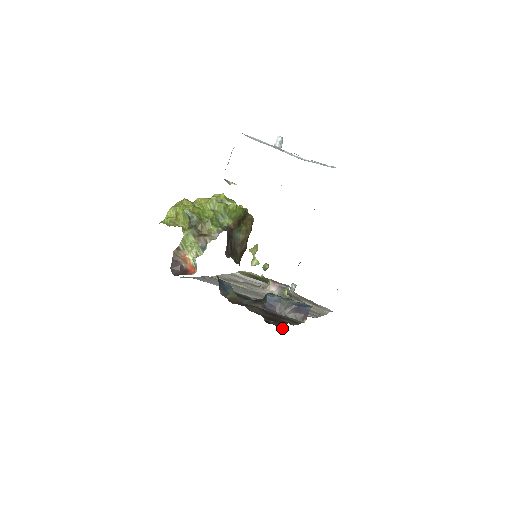
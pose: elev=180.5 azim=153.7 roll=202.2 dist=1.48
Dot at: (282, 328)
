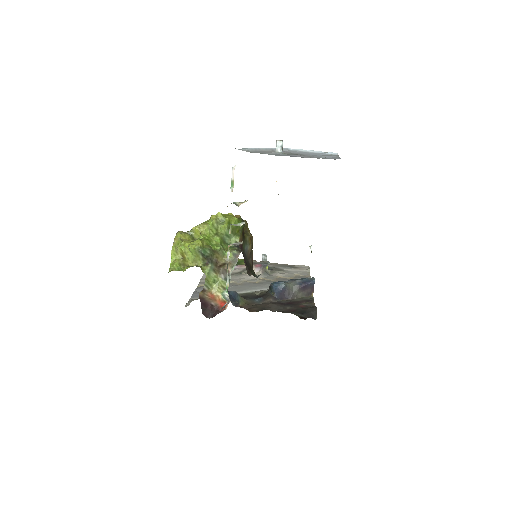
Dot at: (316, 317)
